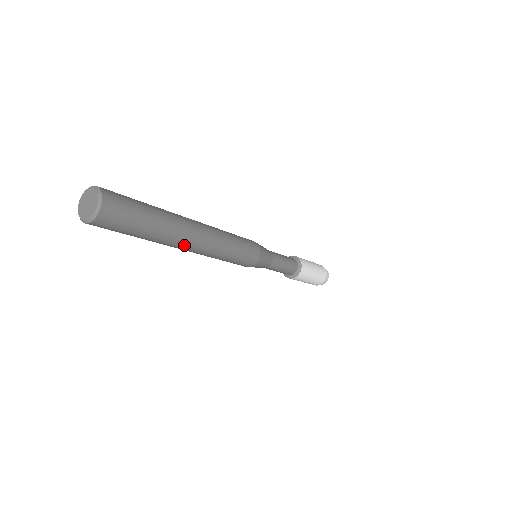
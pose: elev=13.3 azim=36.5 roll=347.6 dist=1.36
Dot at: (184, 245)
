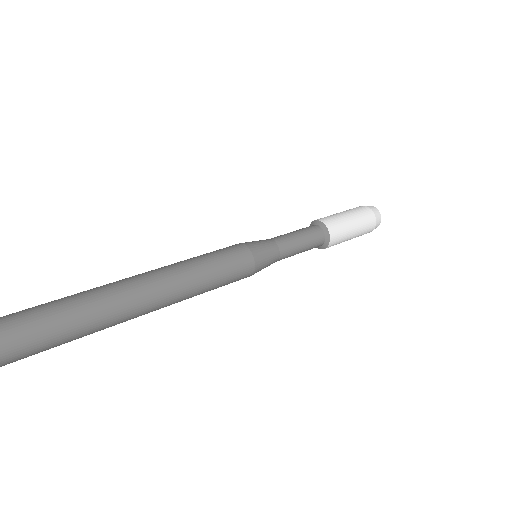
Dot at: (133, 318)
